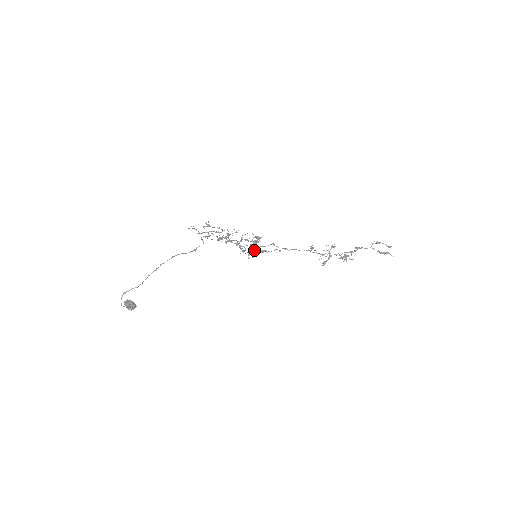
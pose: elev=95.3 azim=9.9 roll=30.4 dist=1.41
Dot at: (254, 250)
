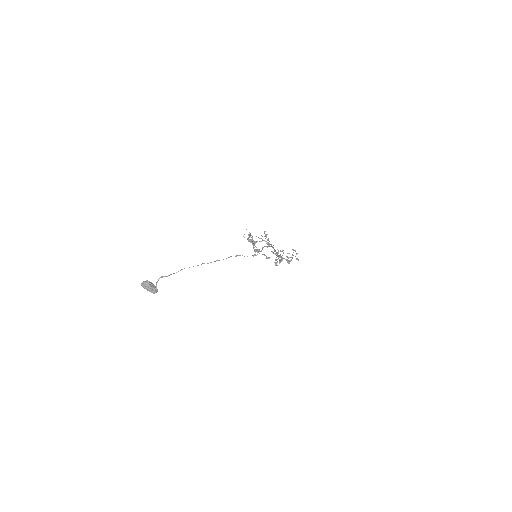
Dot at: (256, 251)
